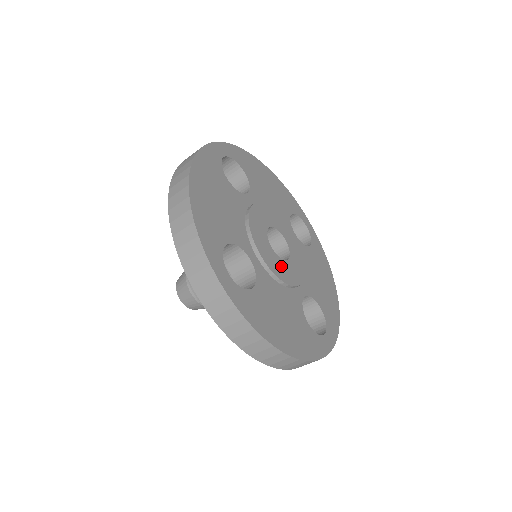
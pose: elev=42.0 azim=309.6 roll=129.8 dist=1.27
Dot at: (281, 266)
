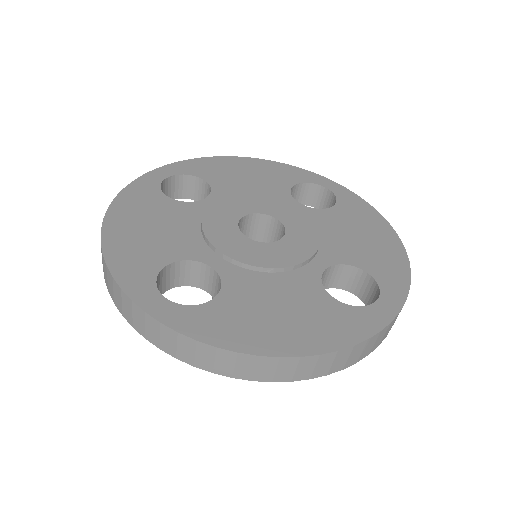
Dot at: (267, 251)
